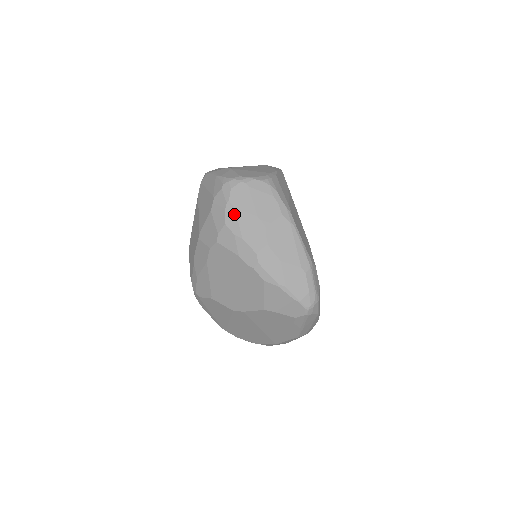
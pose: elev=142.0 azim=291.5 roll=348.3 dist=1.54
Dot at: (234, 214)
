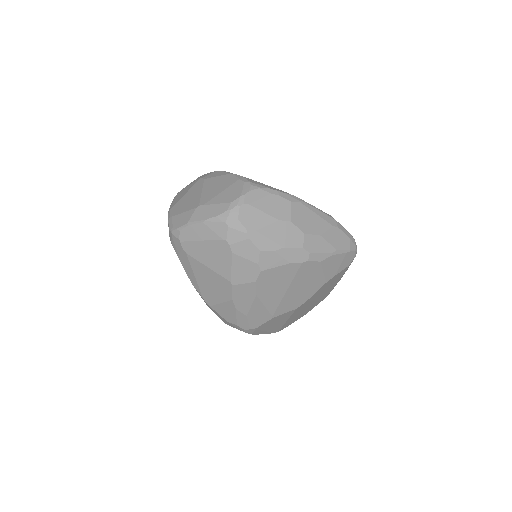
Dot at: (260, 236)
